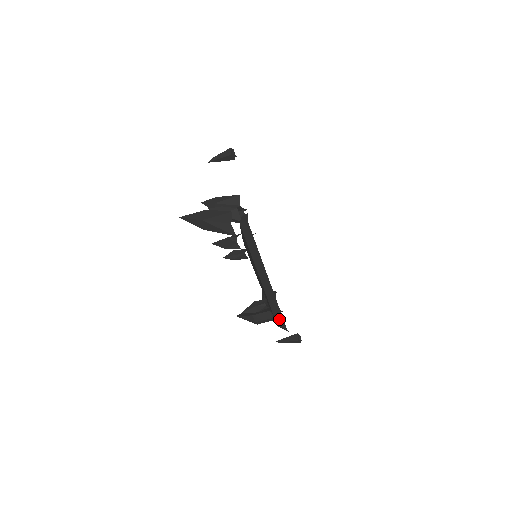
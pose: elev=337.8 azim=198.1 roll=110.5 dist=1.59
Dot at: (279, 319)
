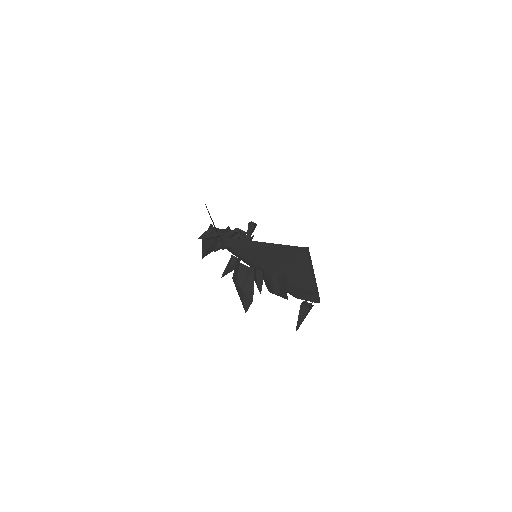
Dot at: (219, 237)
